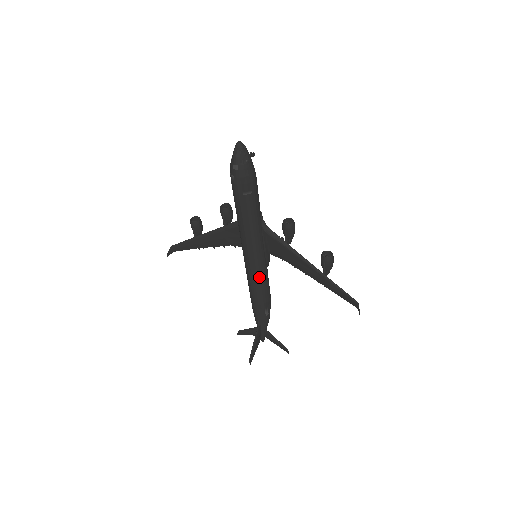
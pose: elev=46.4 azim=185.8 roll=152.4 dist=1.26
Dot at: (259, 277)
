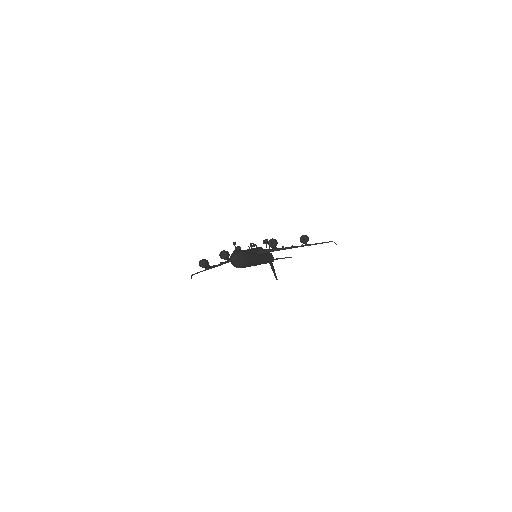
Dot at: occluded
